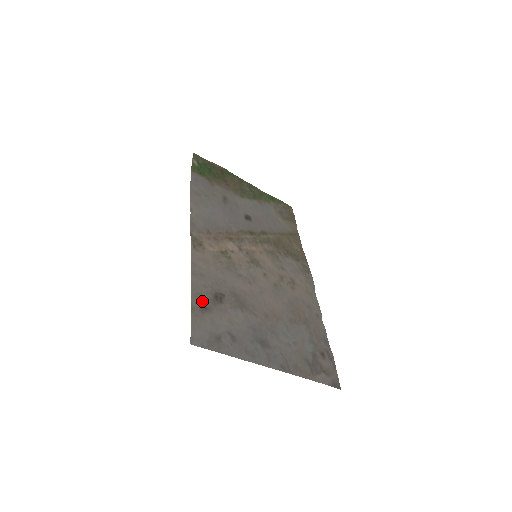
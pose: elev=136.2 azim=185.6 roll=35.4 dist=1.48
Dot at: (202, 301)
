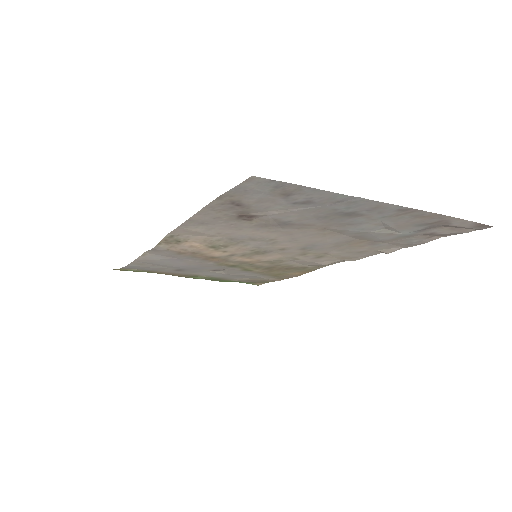
Dot at: (226, 207)
